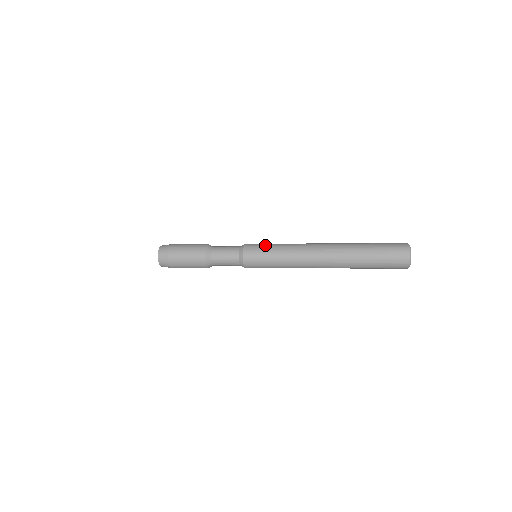
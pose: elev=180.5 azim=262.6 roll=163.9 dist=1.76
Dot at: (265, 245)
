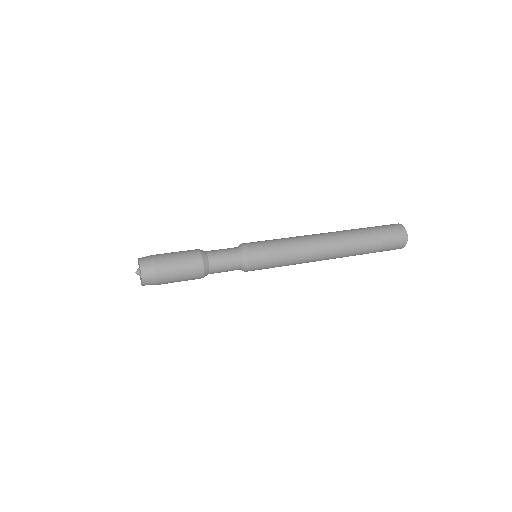
Dot at: (269, 244)
